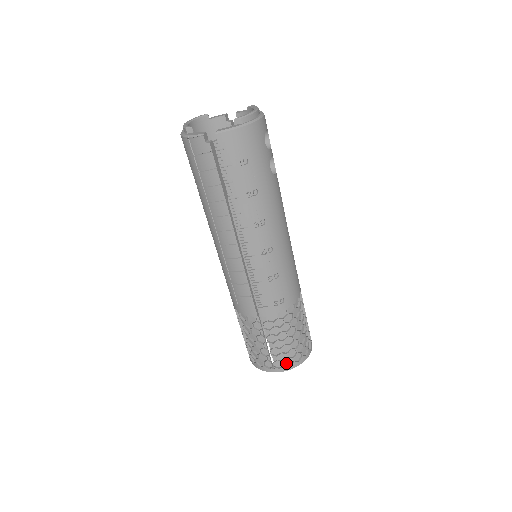
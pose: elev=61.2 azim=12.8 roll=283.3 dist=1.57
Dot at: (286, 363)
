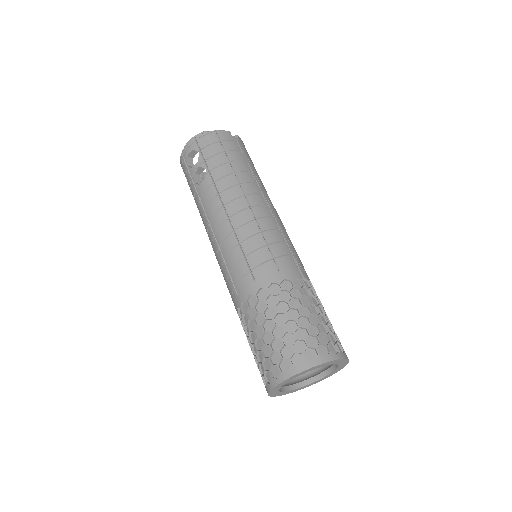
Dot at: occluded
